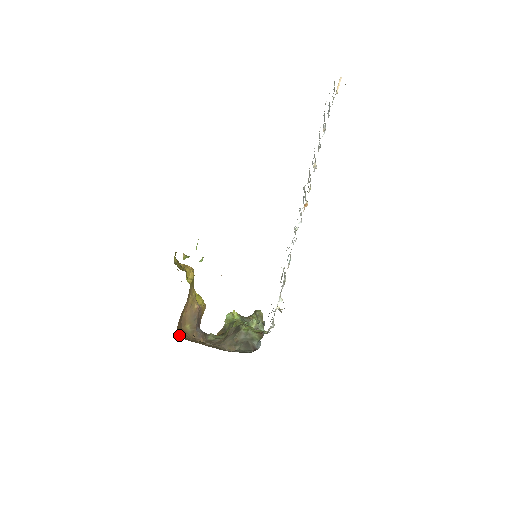
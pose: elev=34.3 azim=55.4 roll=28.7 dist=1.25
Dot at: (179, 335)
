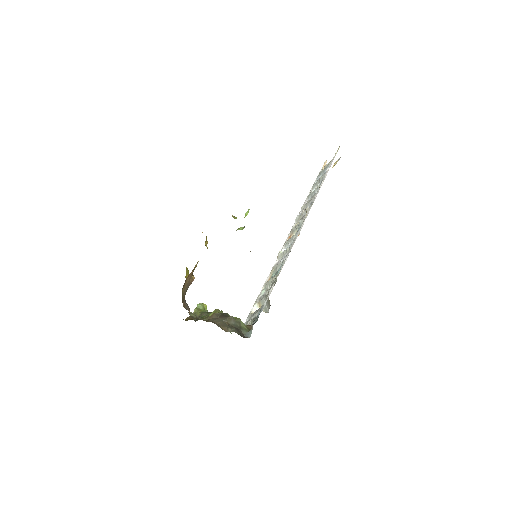
Dot at: occluded
